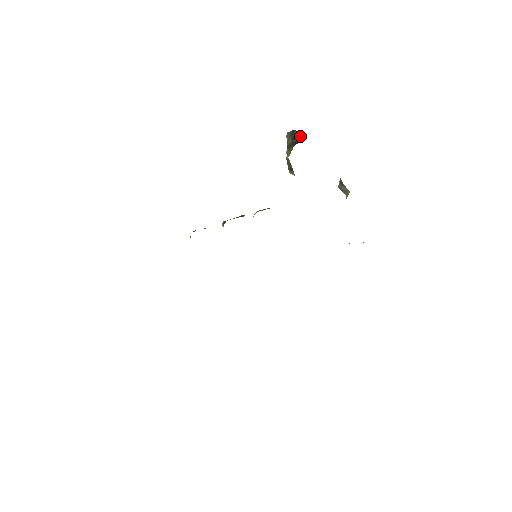
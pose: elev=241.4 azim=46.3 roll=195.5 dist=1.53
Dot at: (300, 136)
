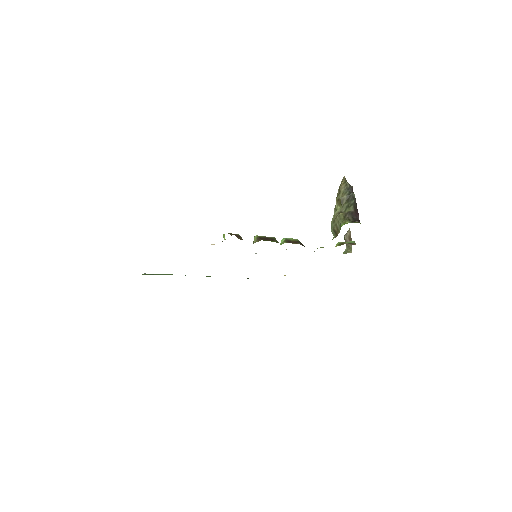
Dot at: (356, 205)
